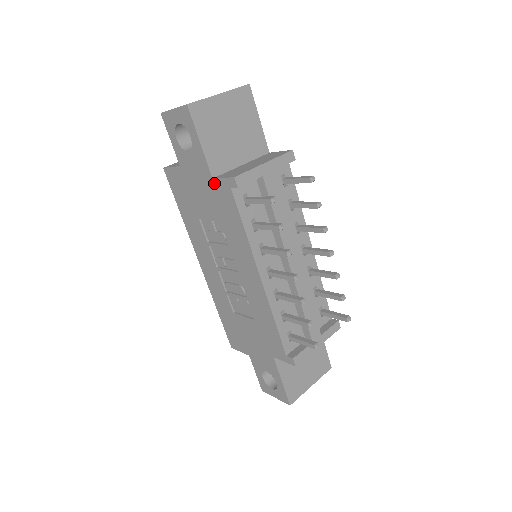
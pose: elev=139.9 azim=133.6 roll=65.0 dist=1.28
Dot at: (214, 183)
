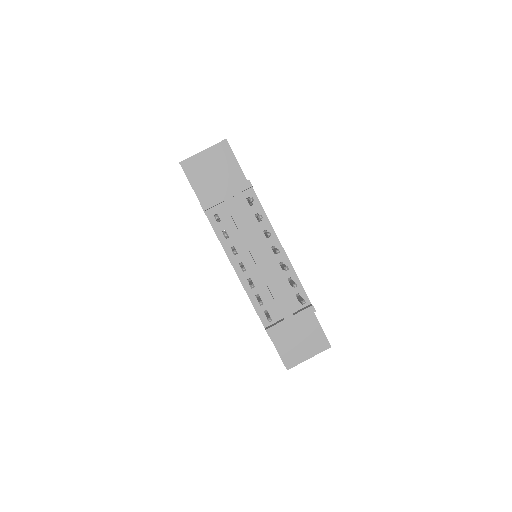
Dot at: occluded
